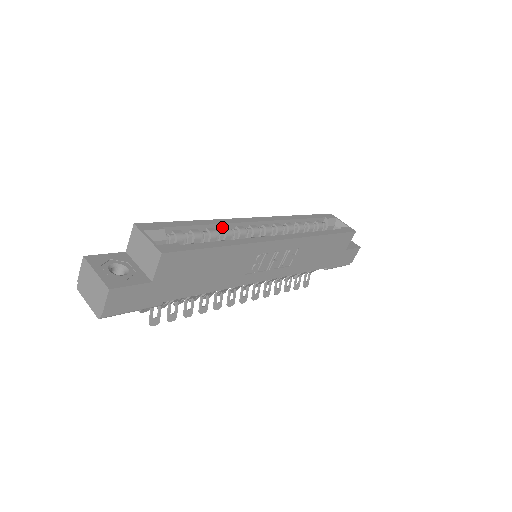
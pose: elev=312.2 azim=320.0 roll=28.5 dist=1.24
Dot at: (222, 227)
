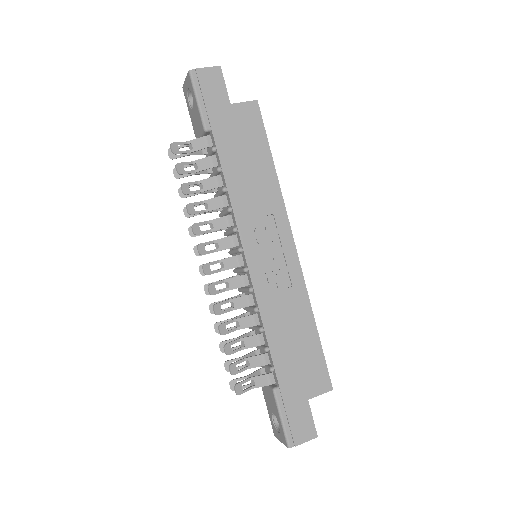
Dot at: occluded
